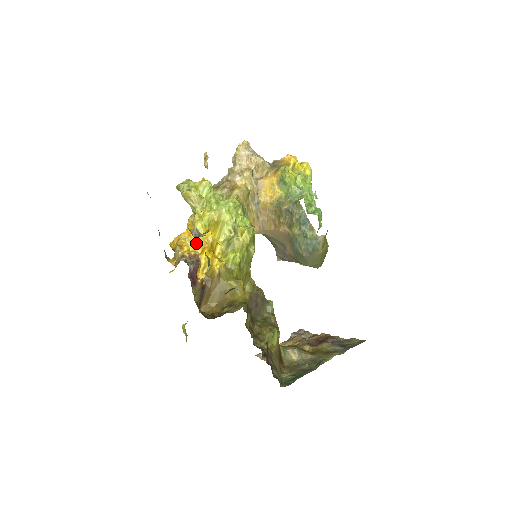
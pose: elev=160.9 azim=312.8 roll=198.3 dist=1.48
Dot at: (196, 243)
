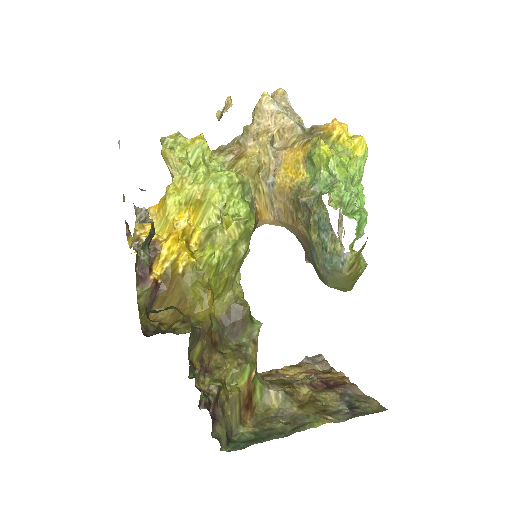
Dot at: (163, 224)
